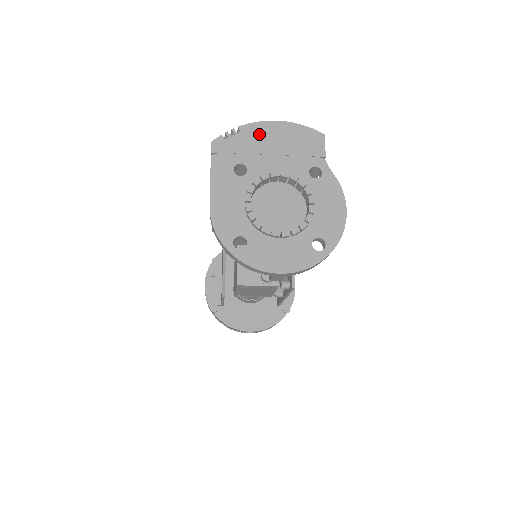
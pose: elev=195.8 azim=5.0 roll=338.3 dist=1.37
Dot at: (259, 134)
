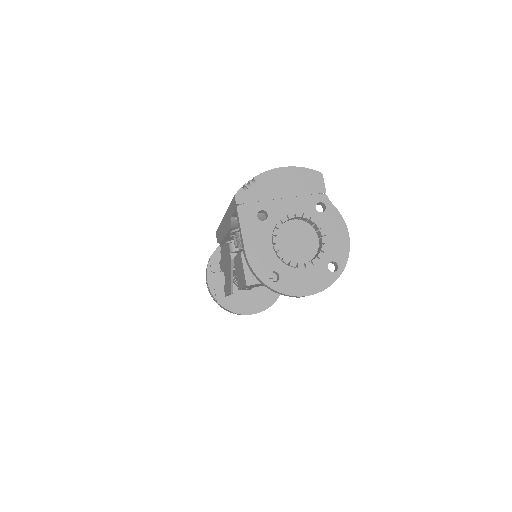
Dot at: (271, 181)
